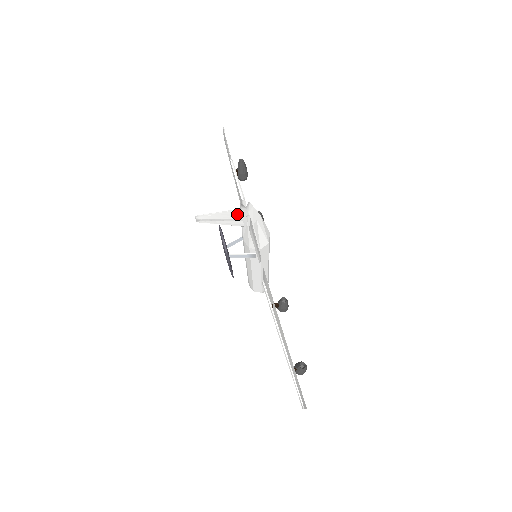
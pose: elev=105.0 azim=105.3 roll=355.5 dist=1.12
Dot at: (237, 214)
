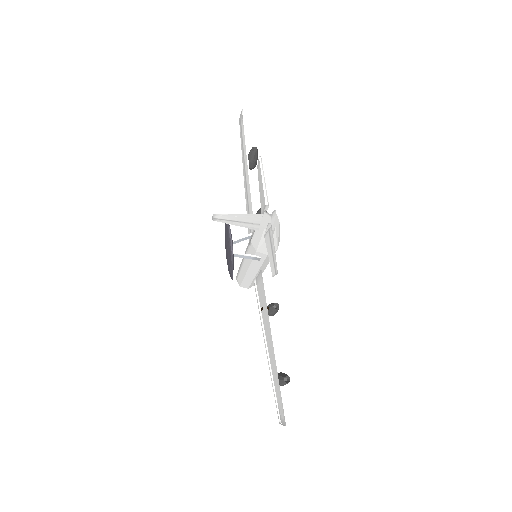
Dot at: (257, 218)
